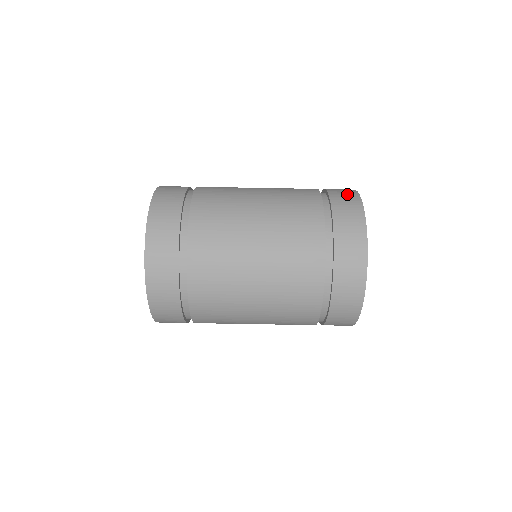
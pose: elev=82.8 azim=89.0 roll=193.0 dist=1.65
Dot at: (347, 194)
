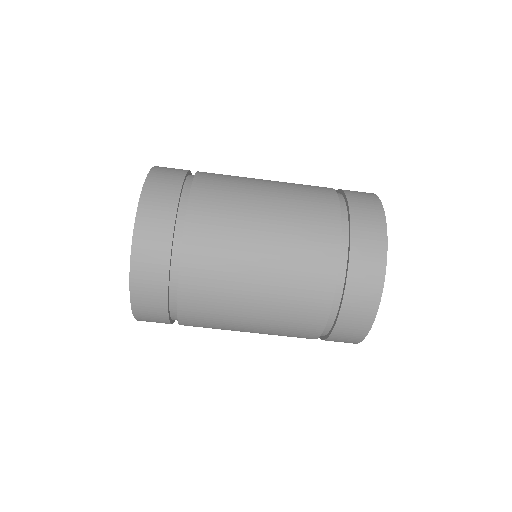
Dot at: (368, 200)
